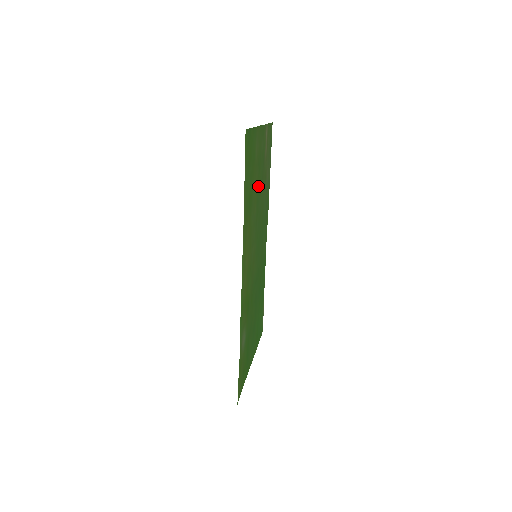
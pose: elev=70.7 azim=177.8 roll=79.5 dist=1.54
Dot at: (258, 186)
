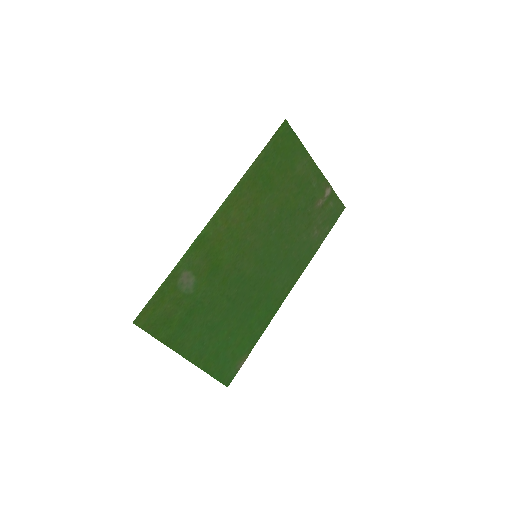
Dot at: (291, 203)
